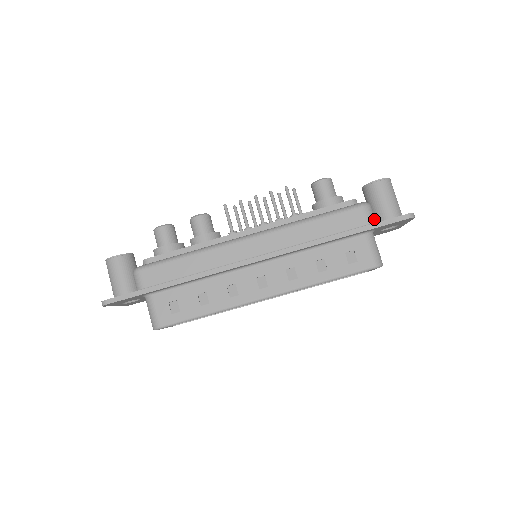
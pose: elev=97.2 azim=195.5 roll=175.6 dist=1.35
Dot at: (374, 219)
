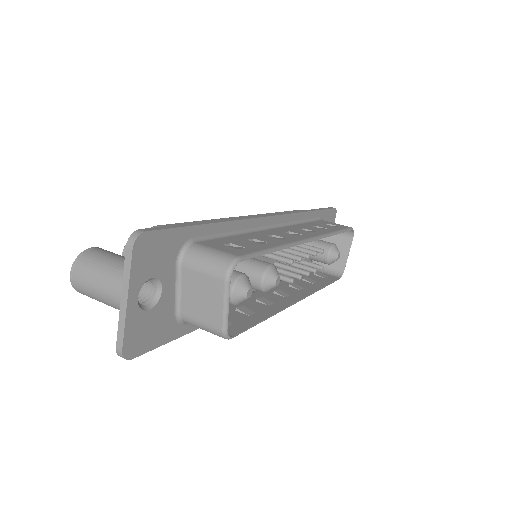
Dot at: occluded
